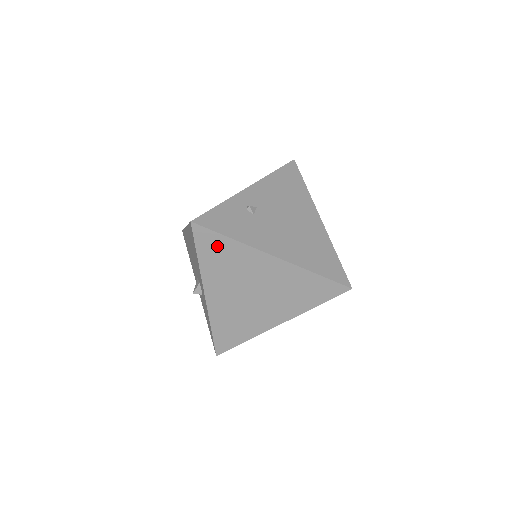
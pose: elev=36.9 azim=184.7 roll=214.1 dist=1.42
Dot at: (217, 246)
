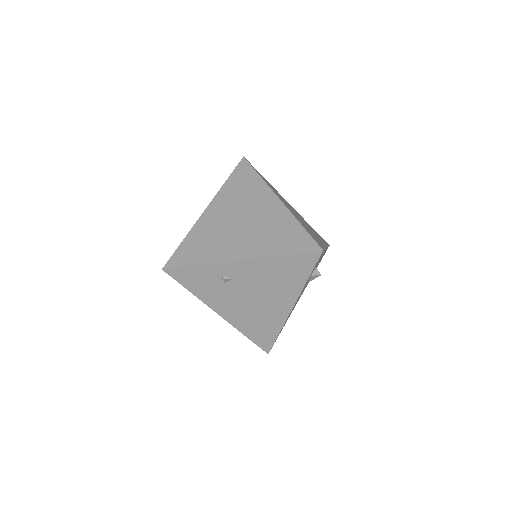
Dot at: occluded
